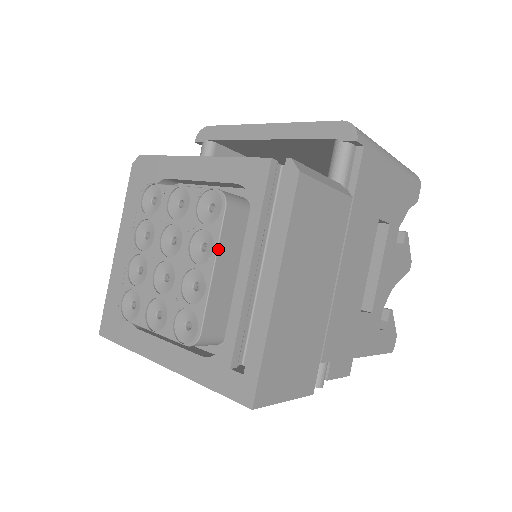
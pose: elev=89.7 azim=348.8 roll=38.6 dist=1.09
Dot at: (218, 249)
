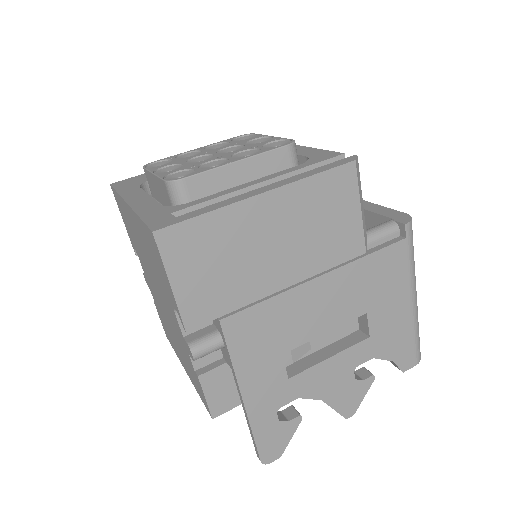
Dot at: (255, 156)
